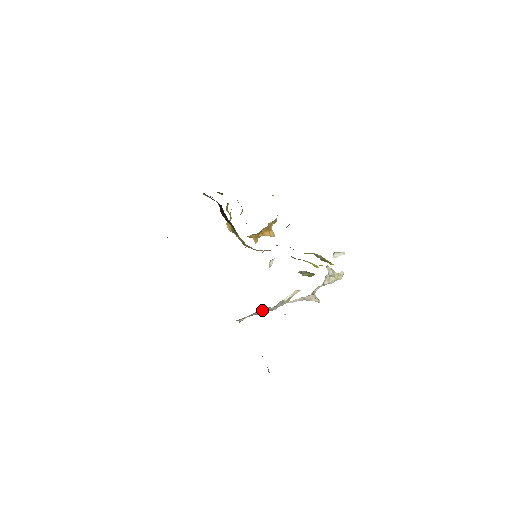
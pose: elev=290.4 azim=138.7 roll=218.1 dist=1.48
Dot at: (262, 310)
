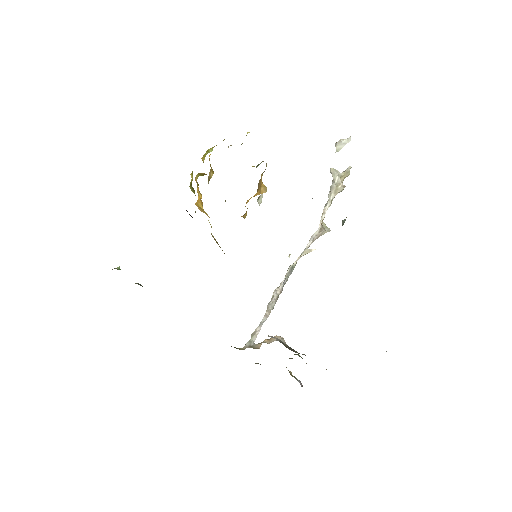
Dot at: (273, 301)
